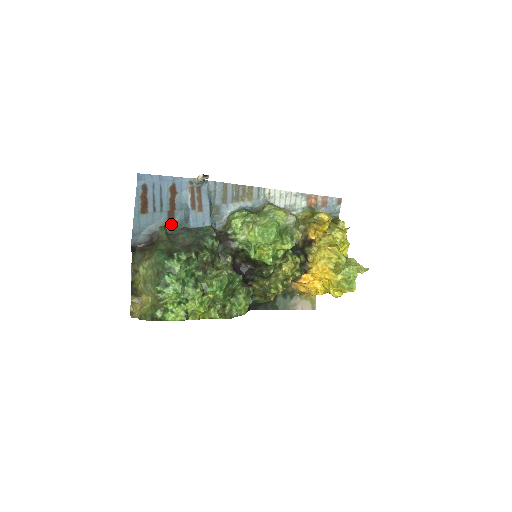
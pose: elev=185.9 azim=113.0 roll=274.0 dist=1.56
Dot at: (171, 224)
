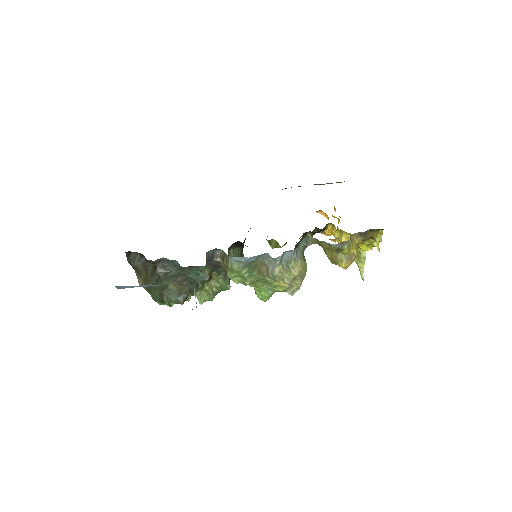
Dot at: (163, 258)
